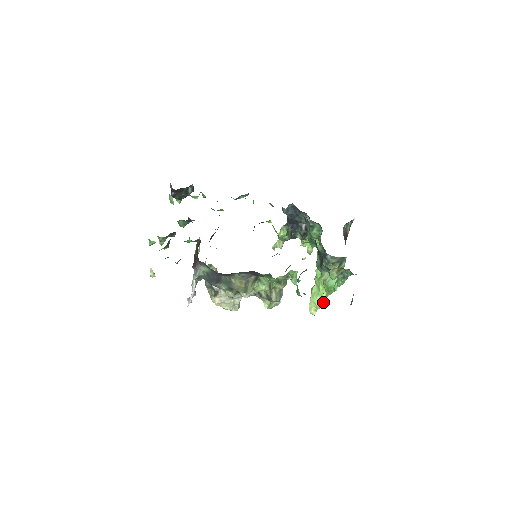
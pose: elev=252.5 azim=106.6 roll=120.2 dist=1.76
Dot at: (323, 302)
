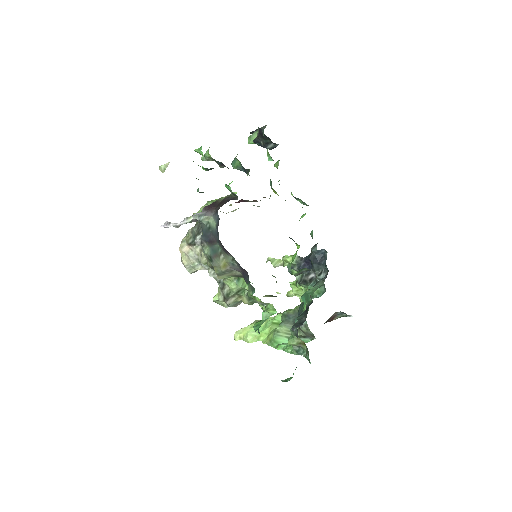
Dot at: (255, 341)
